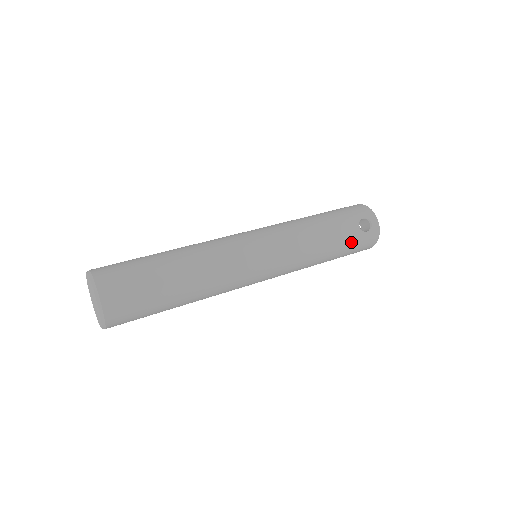
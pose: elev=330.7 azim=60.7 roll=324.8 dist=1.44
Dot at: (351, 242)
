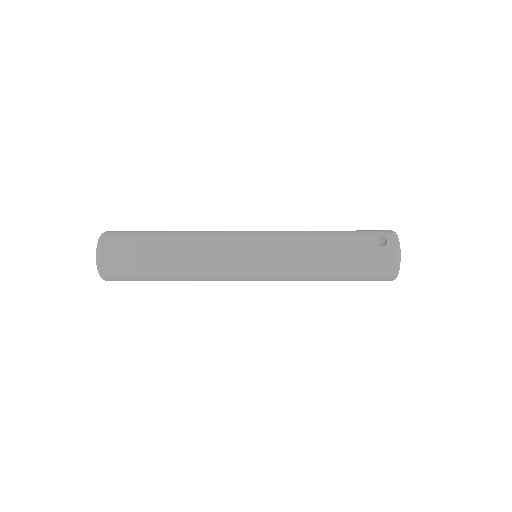
Dot at: (358, 253)
